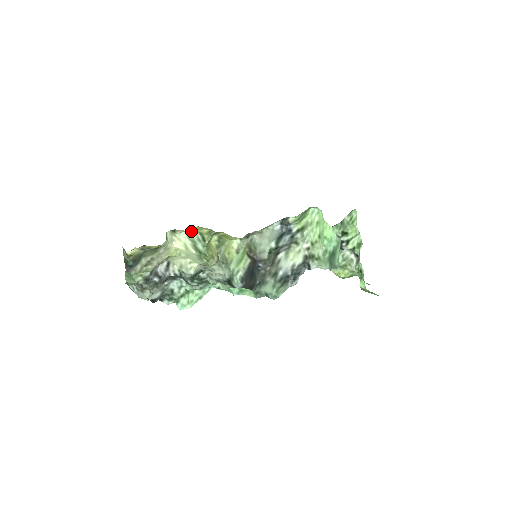
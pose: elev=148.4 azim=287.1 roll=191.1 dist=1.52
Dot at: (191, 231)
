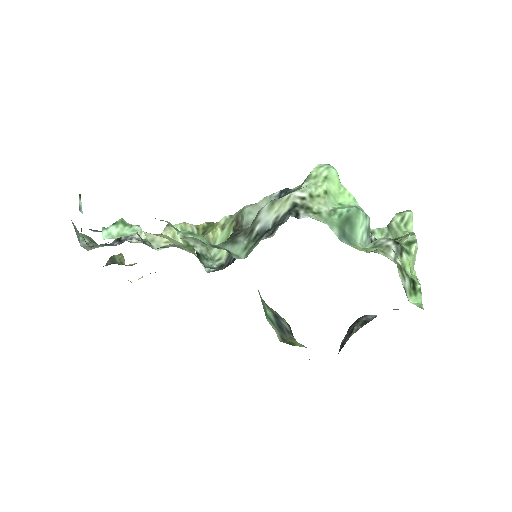
Dot at: (188, 223)
